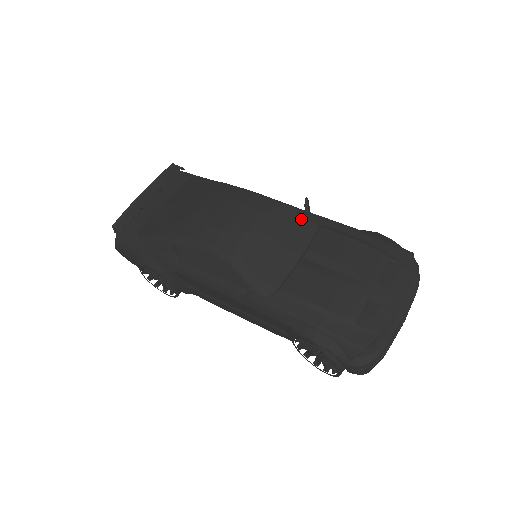
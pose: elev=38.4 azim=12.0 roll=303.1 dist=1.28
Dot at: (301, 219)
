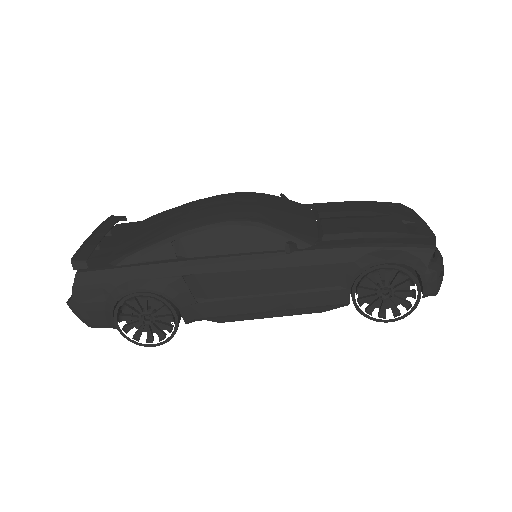
Dot at: (292, 202)
